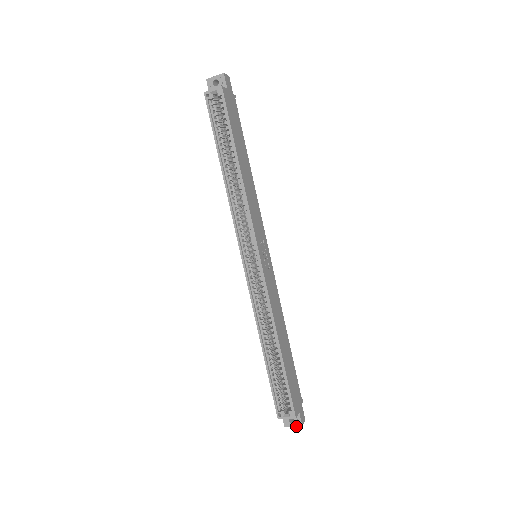
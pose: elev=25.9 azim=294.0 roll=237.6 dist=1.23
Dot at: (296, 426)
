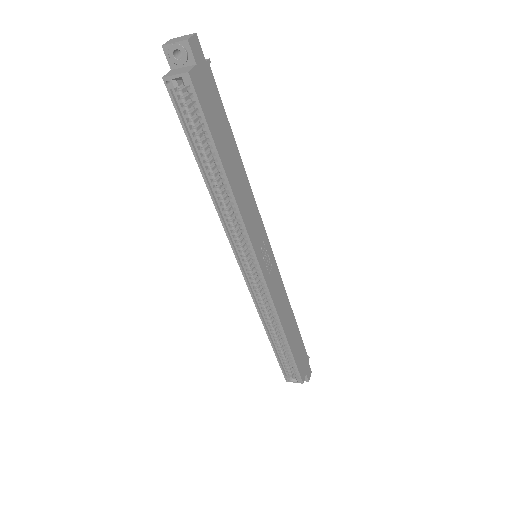
Dot at: occluded
